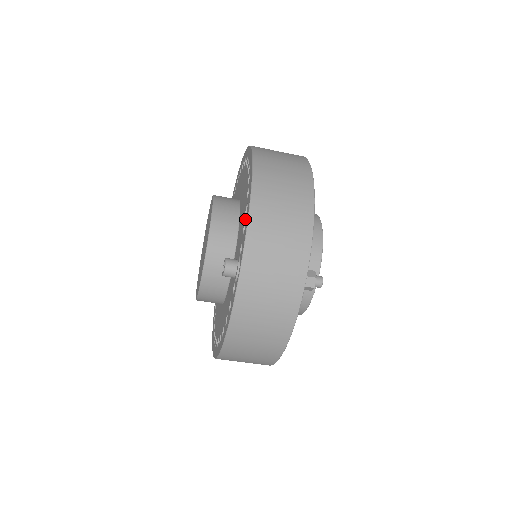
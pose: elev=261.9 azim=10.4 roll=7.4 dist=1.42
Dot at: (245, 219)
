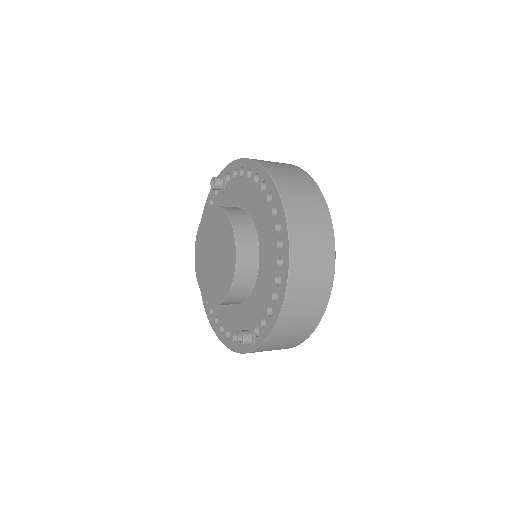
Dot at: (267, 320)
